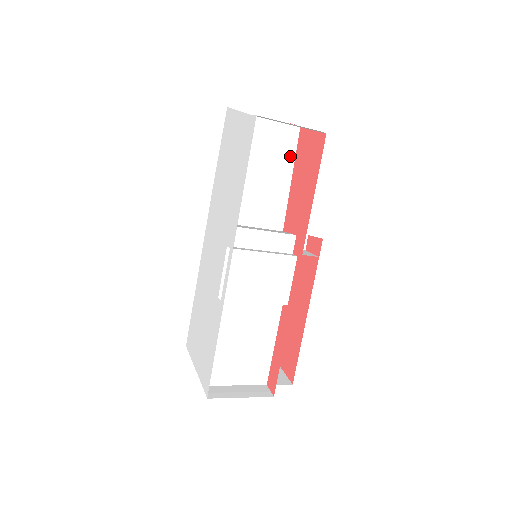
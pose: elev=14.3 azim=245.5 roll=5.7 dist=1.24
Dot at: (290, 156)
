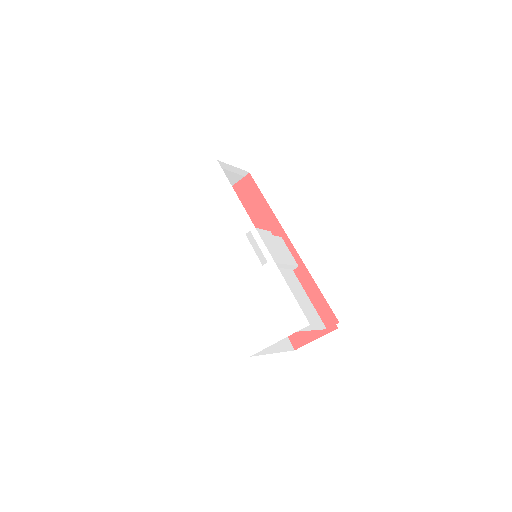
Dot at: occluded
